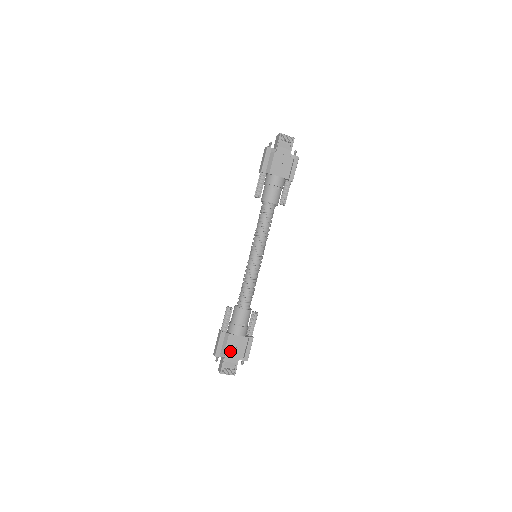
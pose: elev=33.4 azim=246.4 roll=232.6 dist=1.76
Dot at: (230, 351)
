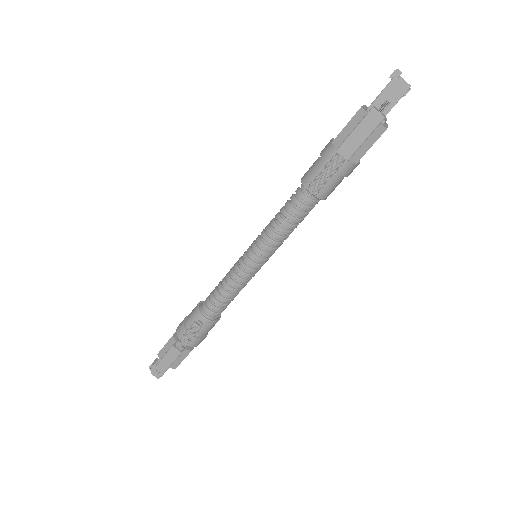
Dot at: occluded
